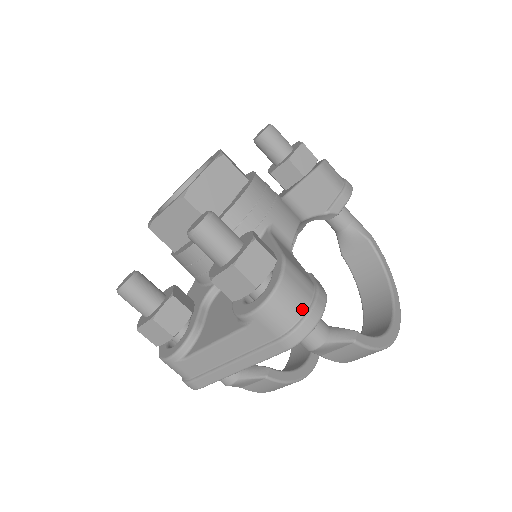
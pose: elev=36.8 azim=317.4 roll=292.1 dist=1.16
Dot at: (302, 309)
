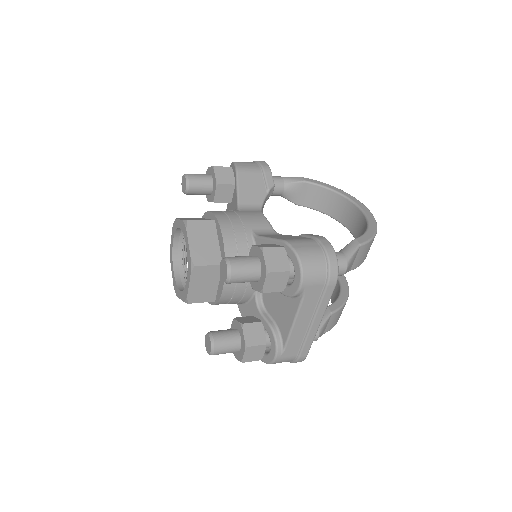
Dot at: (322, 257)
